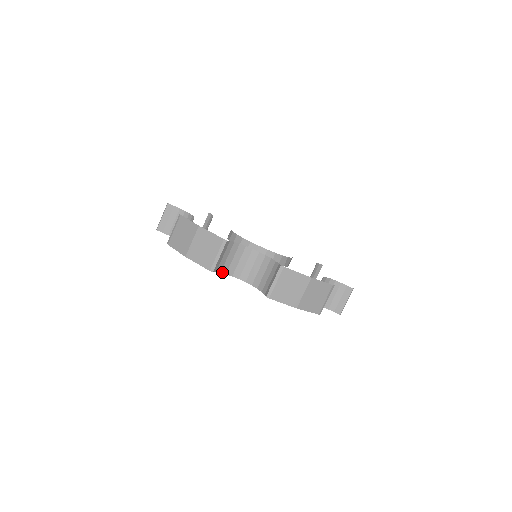
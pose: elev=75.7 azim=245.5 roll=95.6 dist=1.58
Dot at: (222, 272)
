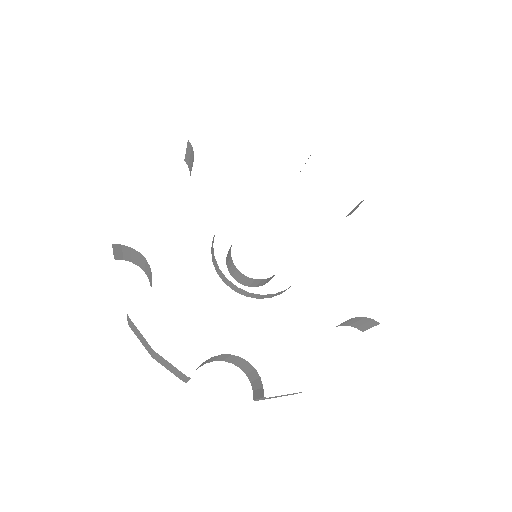
Dot at: (200, 366)
